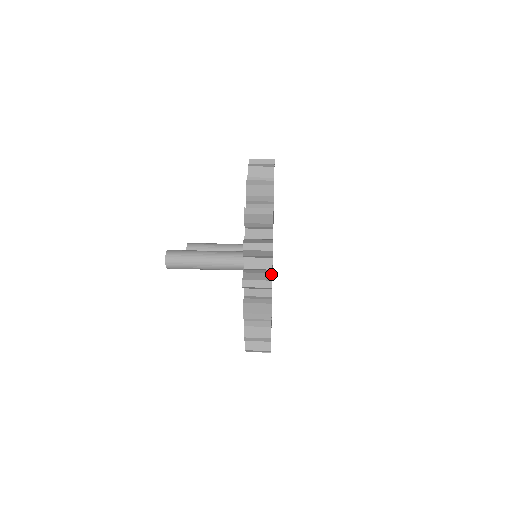
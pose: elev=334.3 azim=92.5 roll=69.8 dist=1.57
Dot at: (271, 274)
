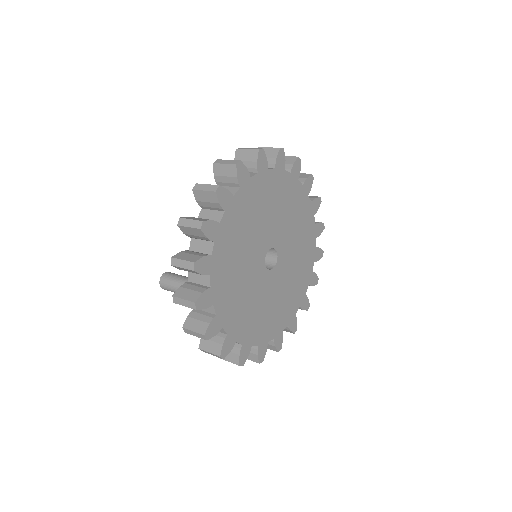
Dot at: (221, 347)
